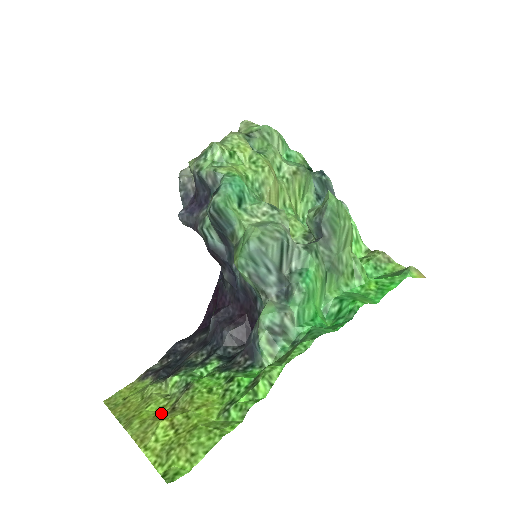
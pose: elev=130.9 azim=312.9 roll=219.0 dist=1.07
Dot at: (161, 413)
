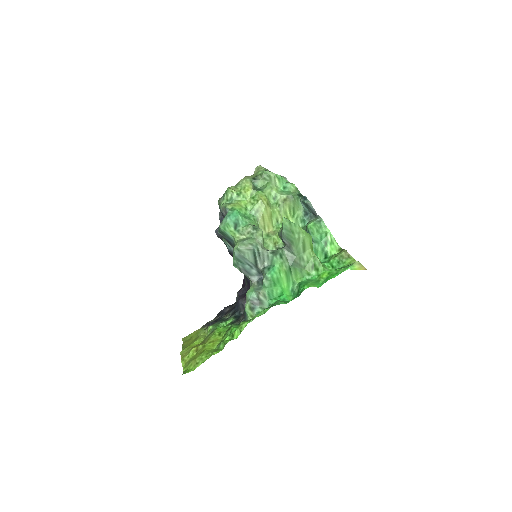
Dot at: occluded
